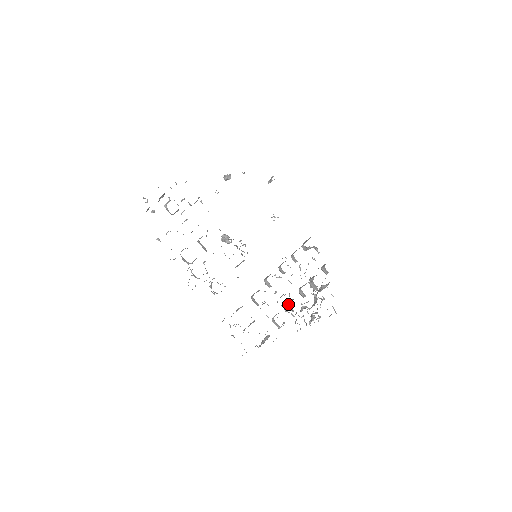
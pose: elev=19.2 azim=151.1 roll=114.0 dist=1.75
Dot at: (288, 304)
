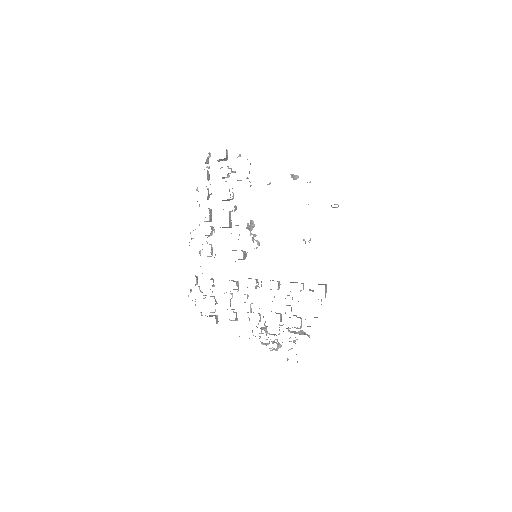
Dot at: (251, 312)
